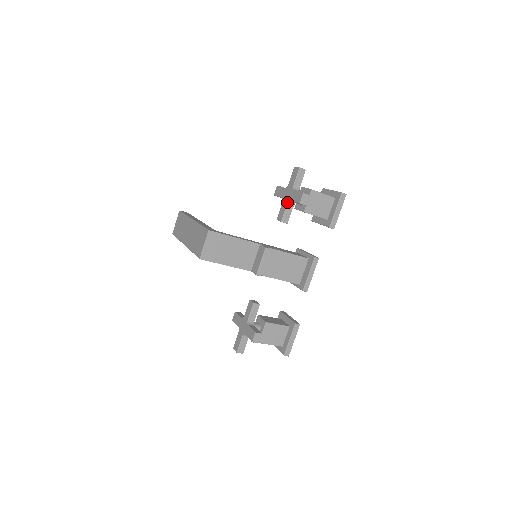
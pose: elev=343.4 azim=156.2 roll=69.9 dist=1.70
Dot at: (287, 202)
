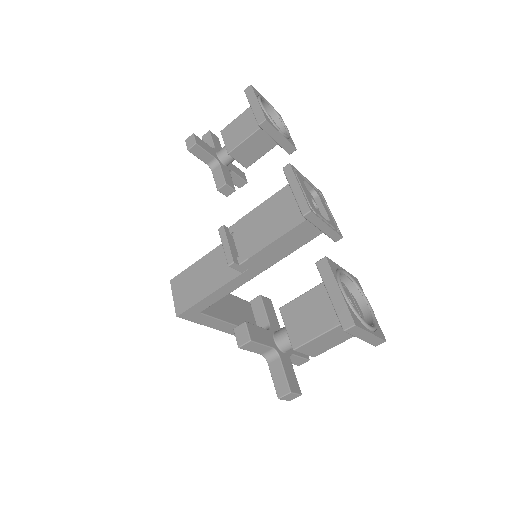
Dot at: occluded
